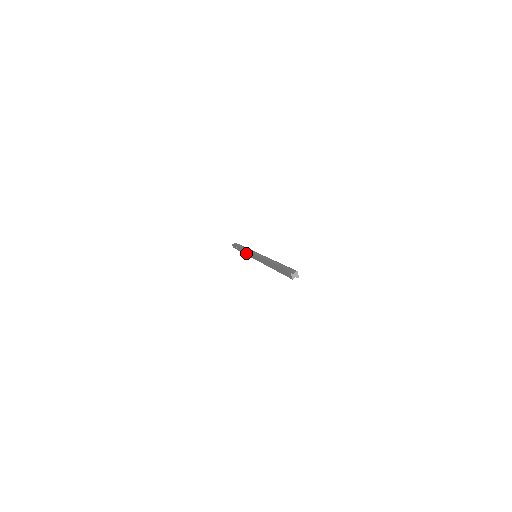
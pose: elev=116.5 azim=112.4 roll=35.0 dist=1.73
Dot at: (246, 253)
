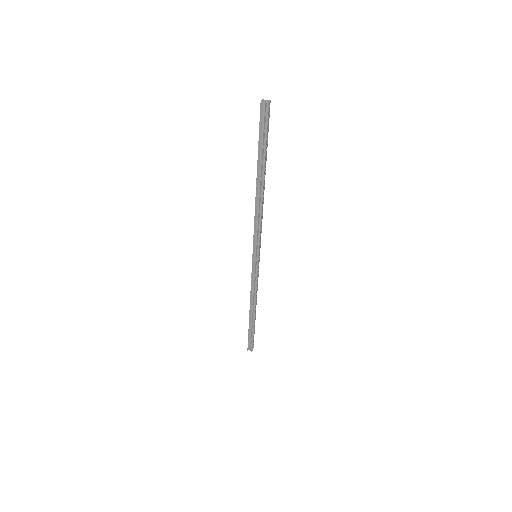
Dot at: (251, 287)
